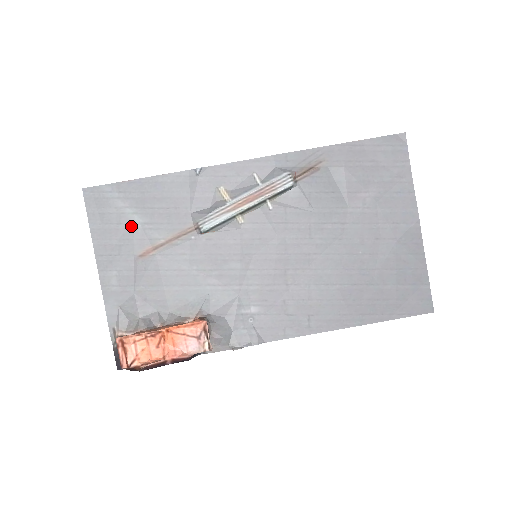
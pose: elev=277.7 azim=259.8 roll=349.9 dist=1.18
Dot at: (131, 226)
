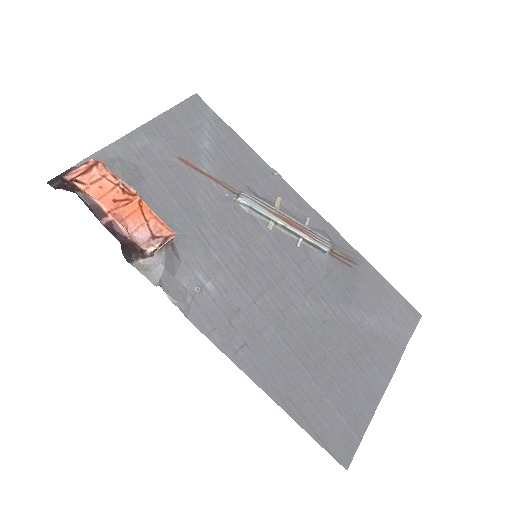
Dot at: (197, 141)
